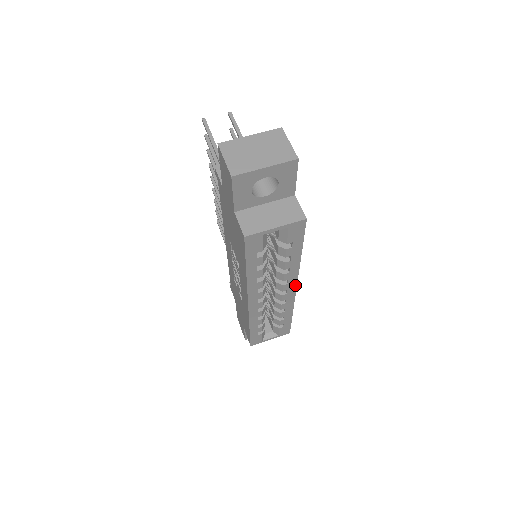
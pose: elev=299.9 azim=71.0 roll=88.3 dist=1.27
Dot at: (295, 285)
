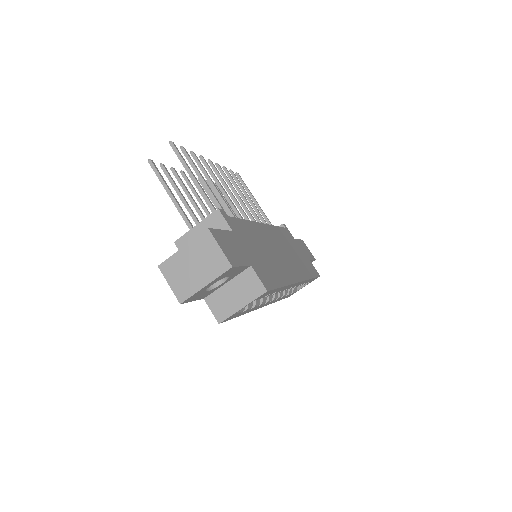
Dot at: (297, 283)
